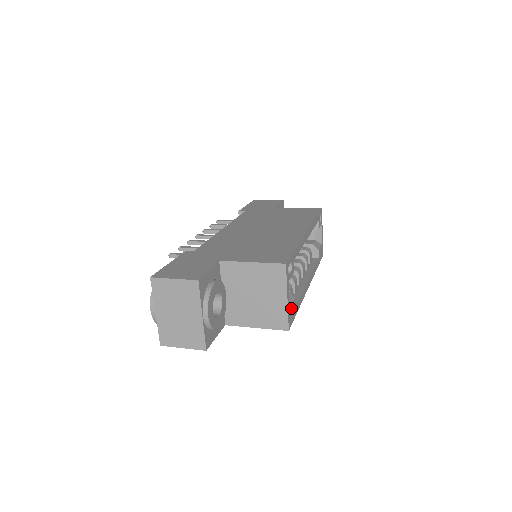
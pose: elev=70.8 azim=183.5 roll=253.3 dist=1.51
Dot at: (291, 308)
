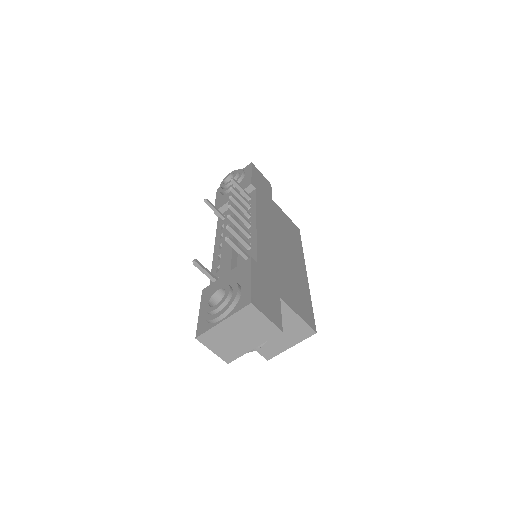
Dot at: occluded
